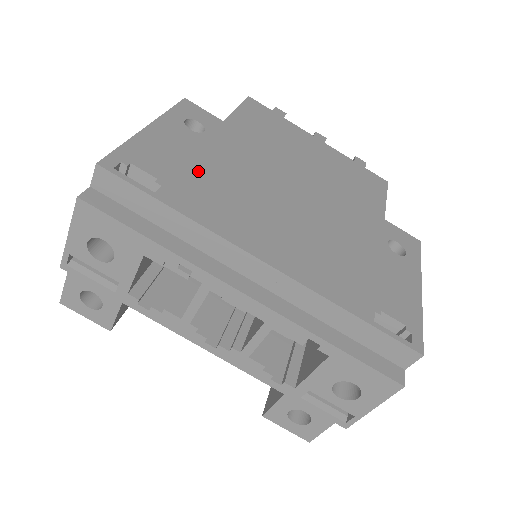
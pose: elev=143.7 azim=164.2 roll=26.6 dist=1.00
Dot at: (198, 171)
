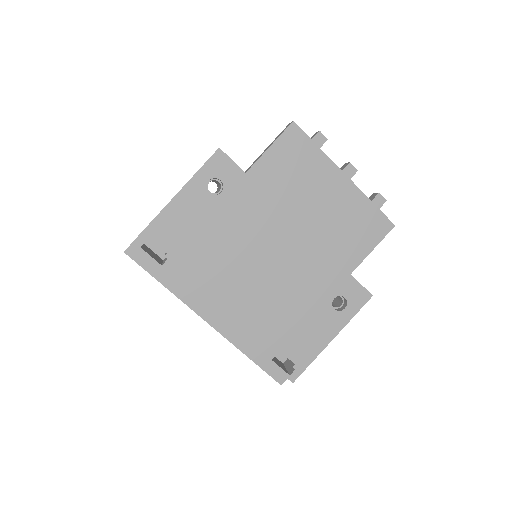
Dot at: (199, 241)
